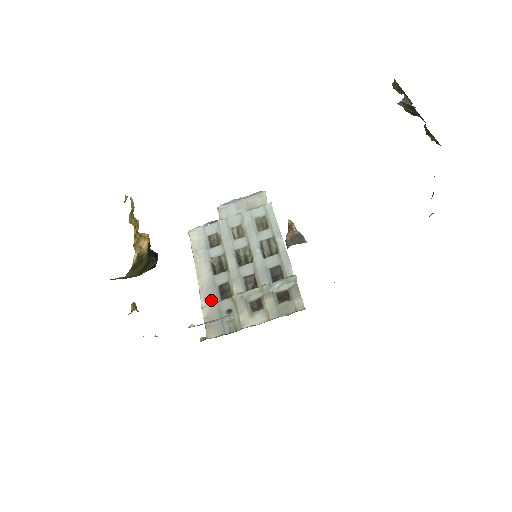
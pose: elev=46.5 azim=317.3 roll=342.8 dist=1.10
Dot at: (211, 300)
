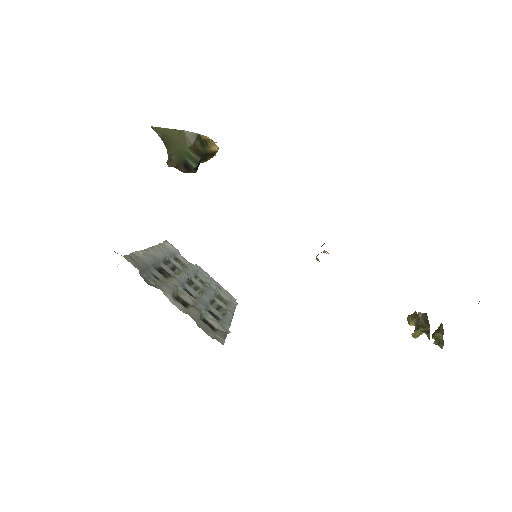
Dot at: (149, 259)
